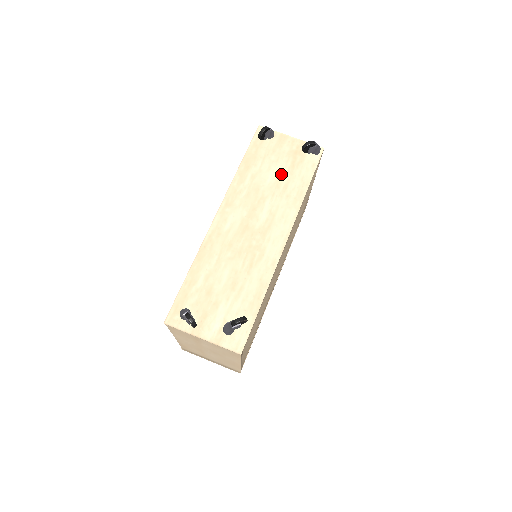
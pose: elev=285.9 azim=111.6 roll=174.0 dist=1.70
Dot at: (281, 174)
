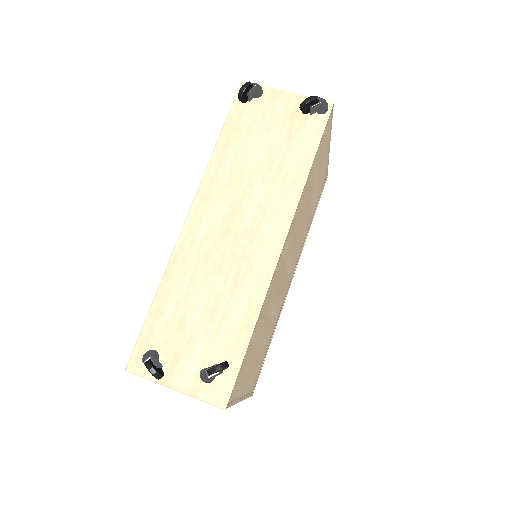
Dot at: (274, 148)
